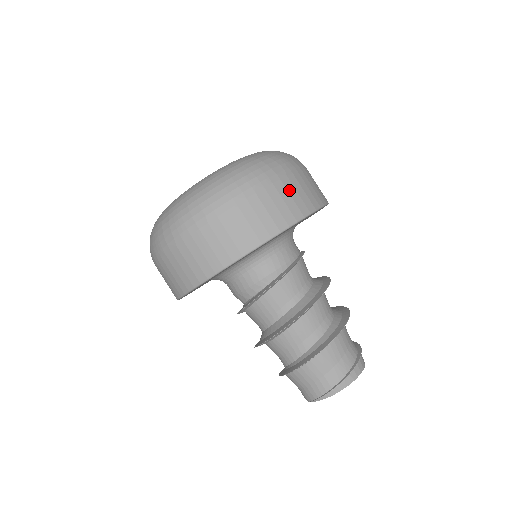
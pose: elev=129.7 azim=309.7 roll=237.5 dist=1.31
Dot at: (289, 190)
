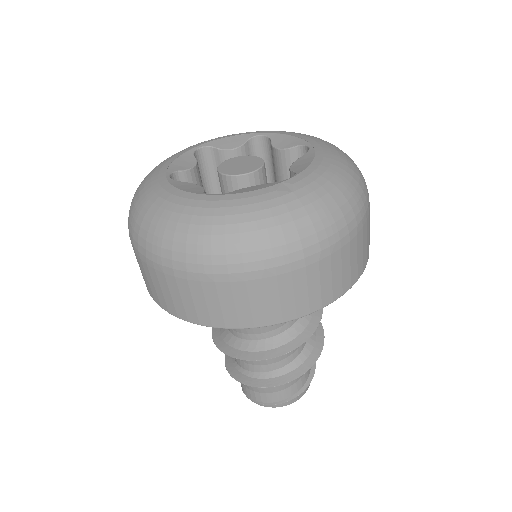
Dot at: (310, 280)
